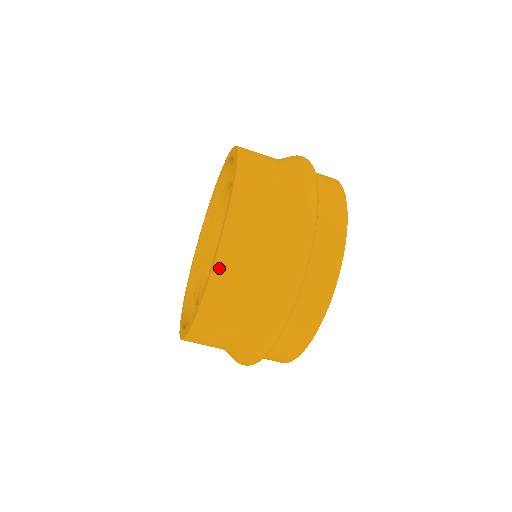
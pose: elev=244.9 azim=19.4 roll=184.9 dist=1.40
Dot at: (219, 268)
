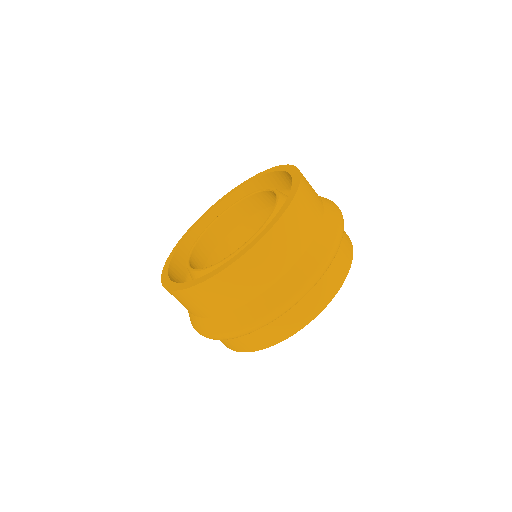
Dot at: (202, 287)
